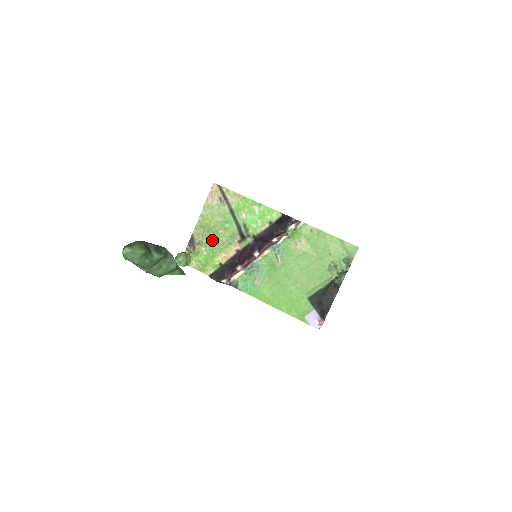
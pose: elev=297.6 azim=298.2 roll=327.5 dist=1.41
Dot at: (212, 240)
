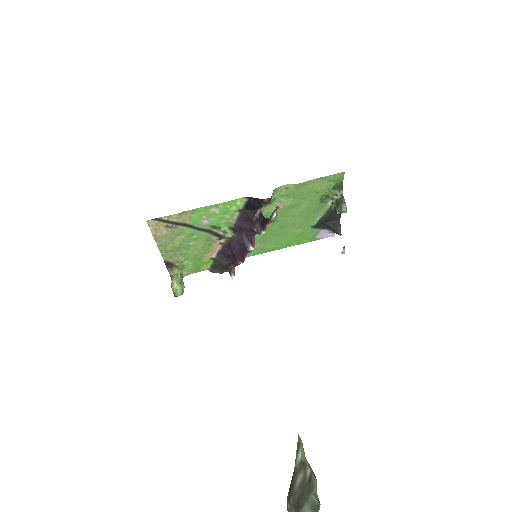
Dot at: (189, 253)
